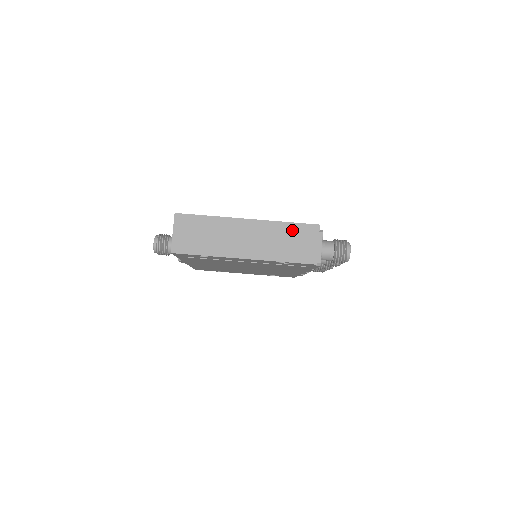
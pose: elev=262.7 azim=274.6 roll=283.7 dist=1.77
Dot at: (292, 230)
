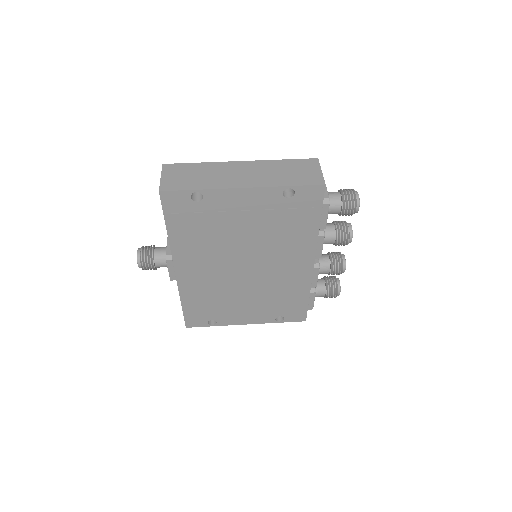
Dot at: (290, 164)
